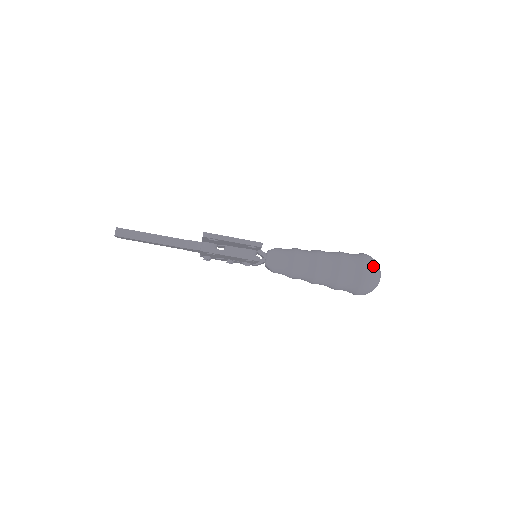
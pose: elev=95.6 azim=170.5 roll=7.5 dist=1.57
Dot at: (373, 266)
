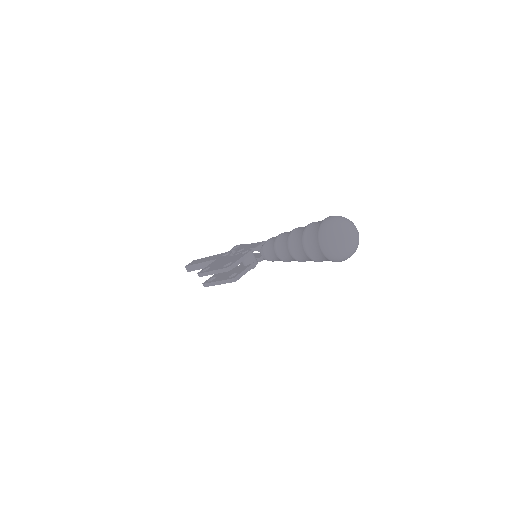
Dot at: (328, 238)
